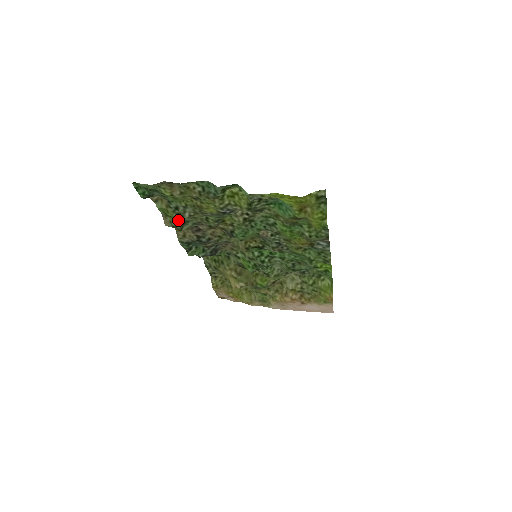
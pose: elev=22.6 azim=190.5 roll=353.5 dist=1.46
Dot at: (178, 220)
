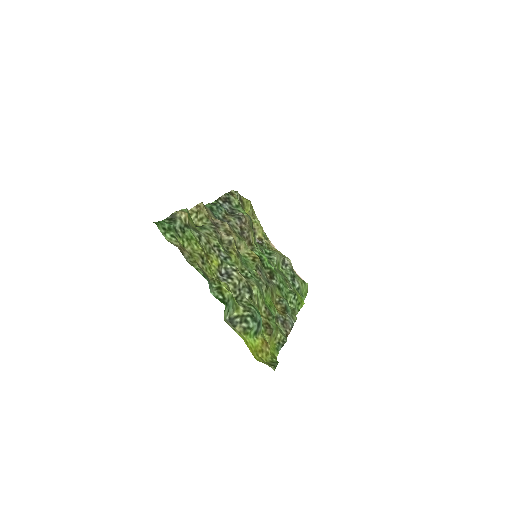
Dot at: (195, 227)
